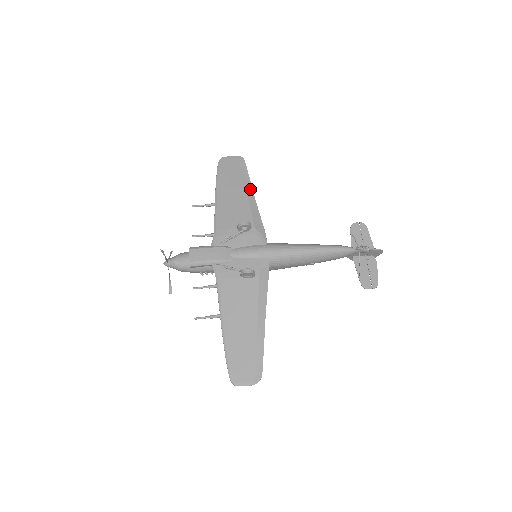
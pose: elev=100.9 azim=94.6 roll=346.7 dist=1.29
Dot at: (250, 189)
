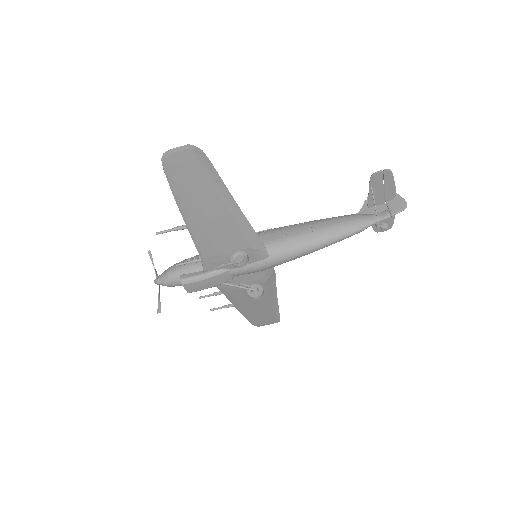
Dot at: (229, 199)
